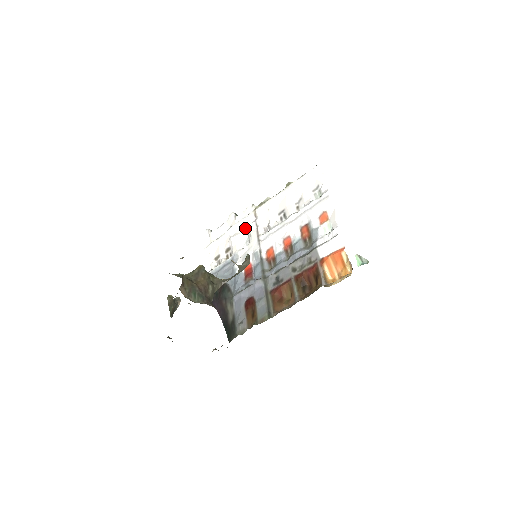
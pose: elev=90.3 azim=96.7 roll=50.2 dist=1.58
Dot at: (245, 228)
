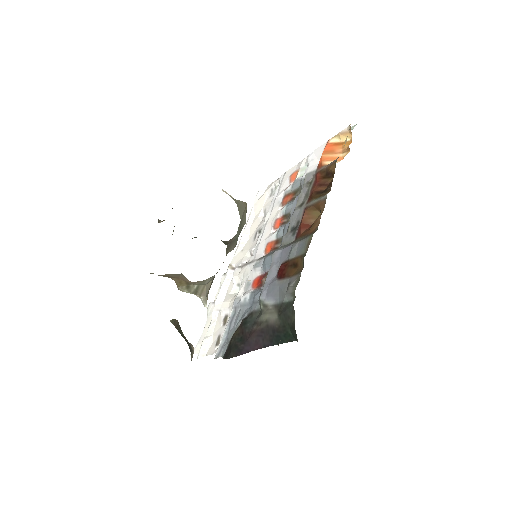
Dot at: (230, 286)
